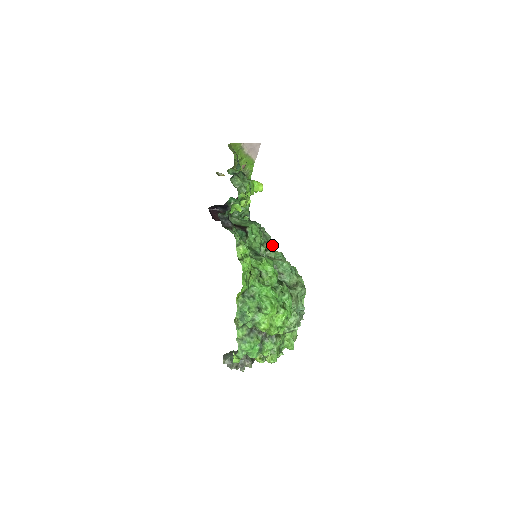
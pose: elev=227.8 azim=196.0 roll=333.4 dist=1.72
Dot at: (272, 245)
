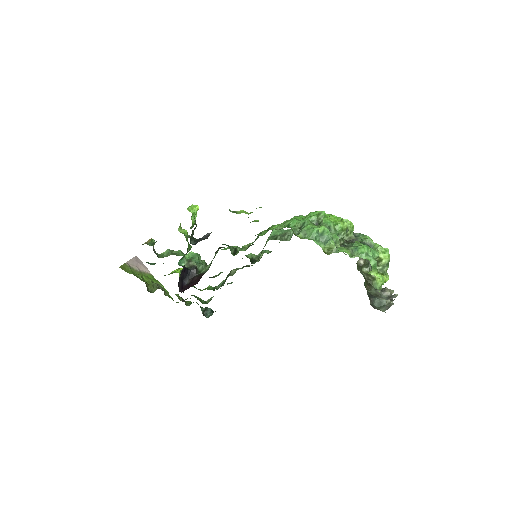
Dot at: occluded
